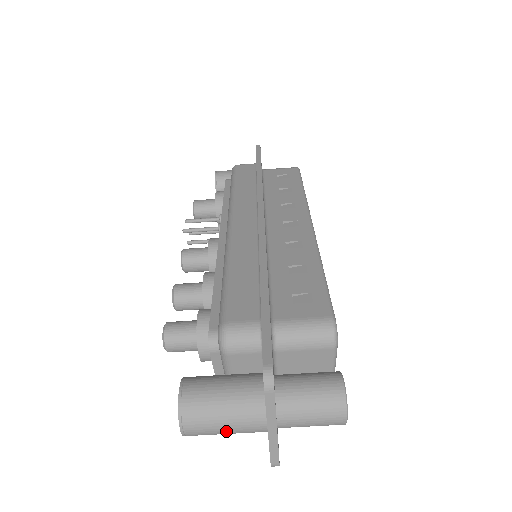
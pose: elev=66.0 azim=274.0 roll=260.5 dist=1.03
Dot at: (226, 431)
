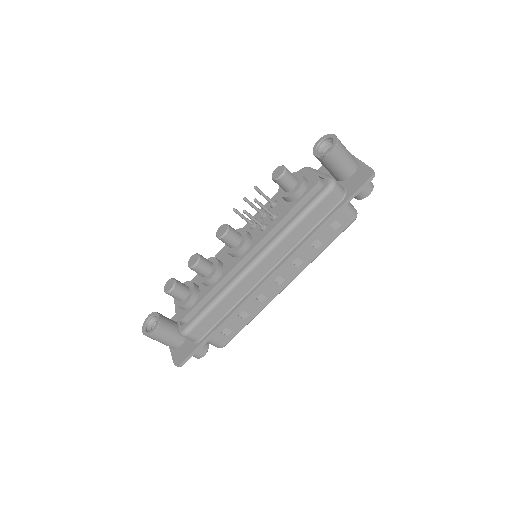
Dot at: occluded
